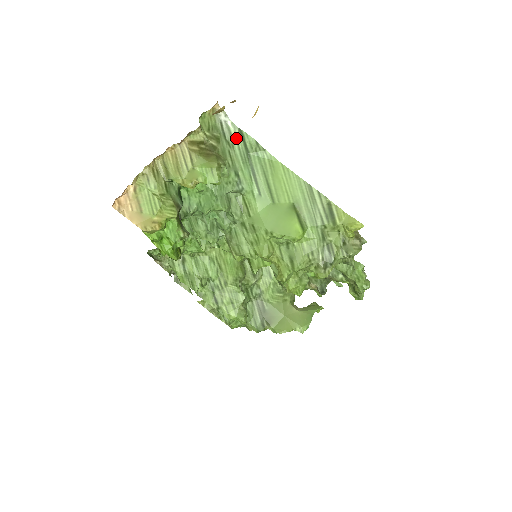
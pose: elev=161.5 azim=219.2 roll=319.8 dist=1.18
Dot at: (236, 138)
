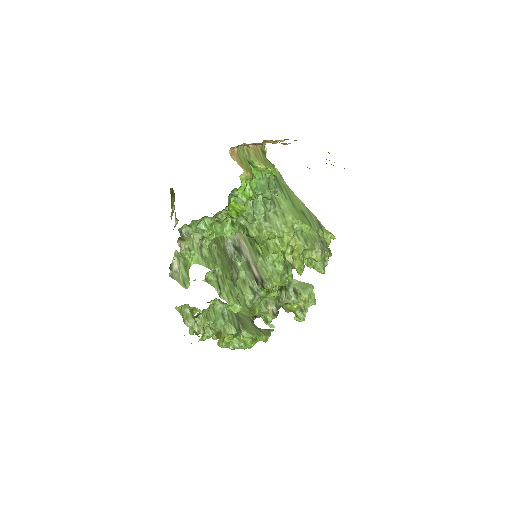
Dot at: occluded
